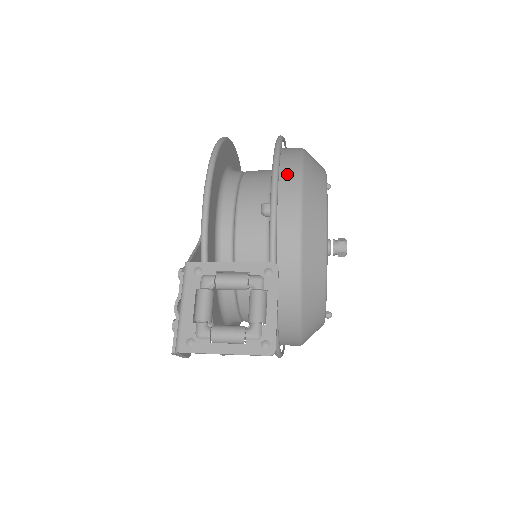
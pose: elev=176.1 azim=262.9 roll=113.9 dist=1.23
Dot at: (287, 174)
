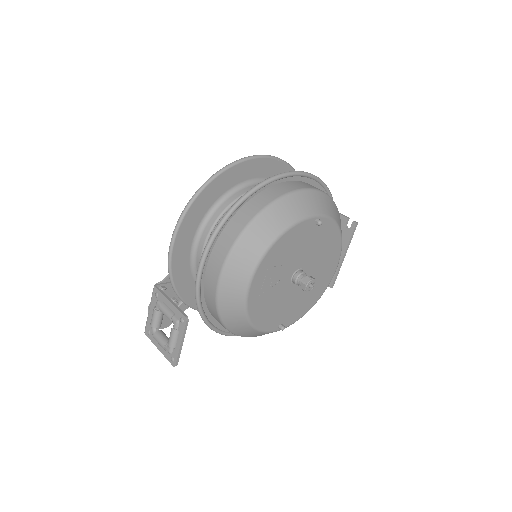
Dot at: (223, 246)
